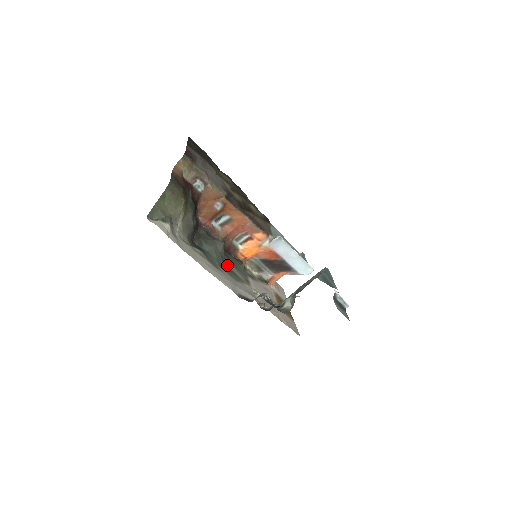
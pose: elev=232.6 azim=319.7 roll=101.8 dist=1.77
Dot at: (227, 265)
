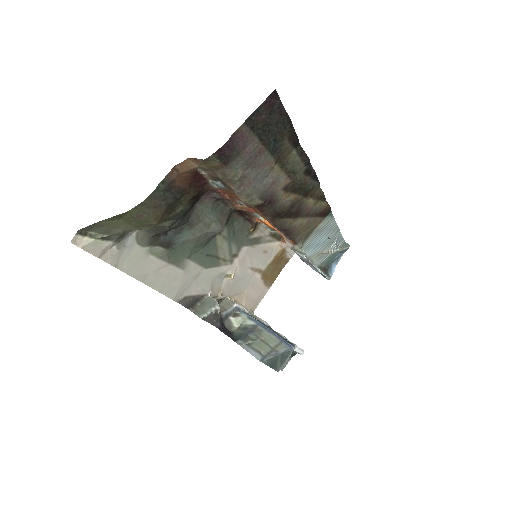
Dot at: (212, 244)
